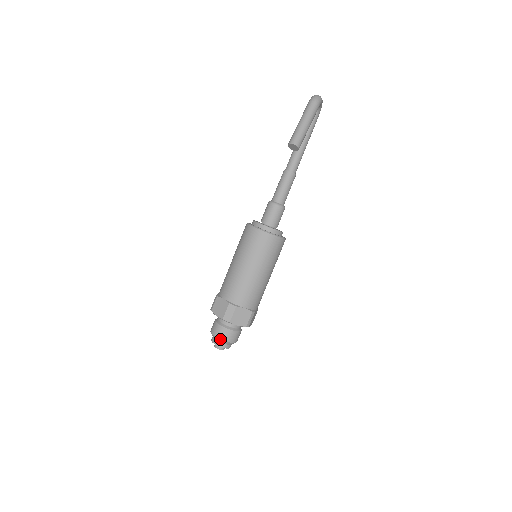
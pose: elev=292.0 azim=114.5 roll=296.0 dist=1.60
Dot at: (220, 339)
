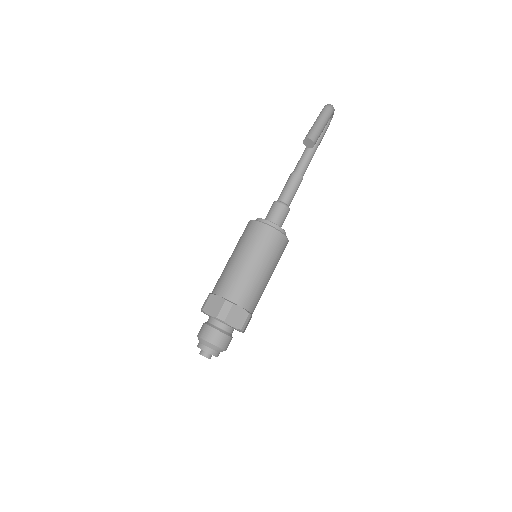
Dot at: (209, 342)
